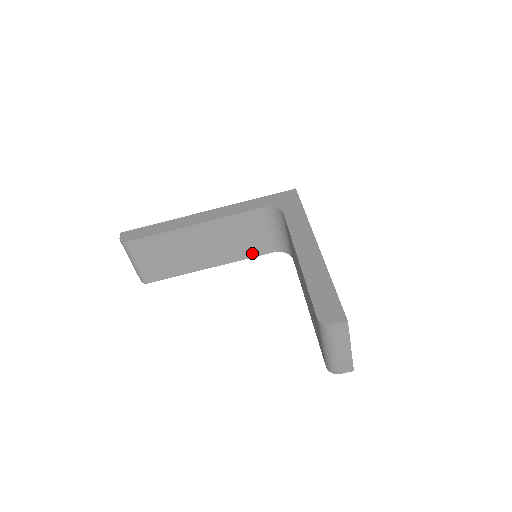
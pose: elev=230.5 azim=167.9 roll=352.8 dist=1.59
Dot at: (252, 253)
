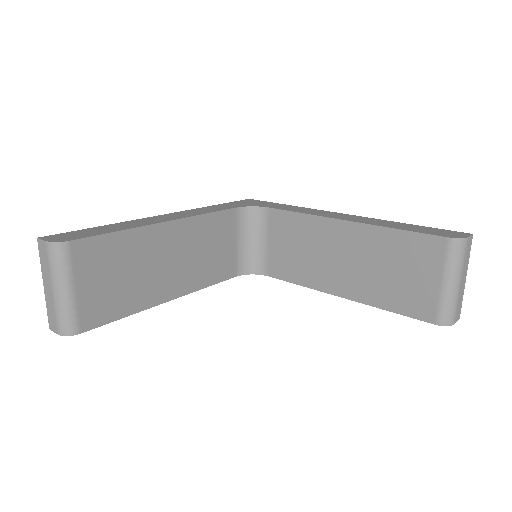
Dot at: (217, 276)
